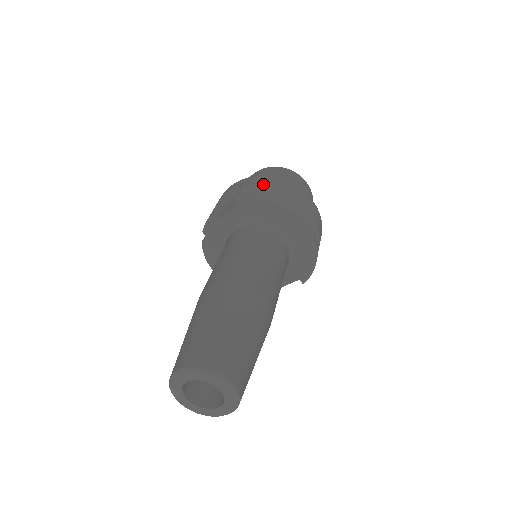
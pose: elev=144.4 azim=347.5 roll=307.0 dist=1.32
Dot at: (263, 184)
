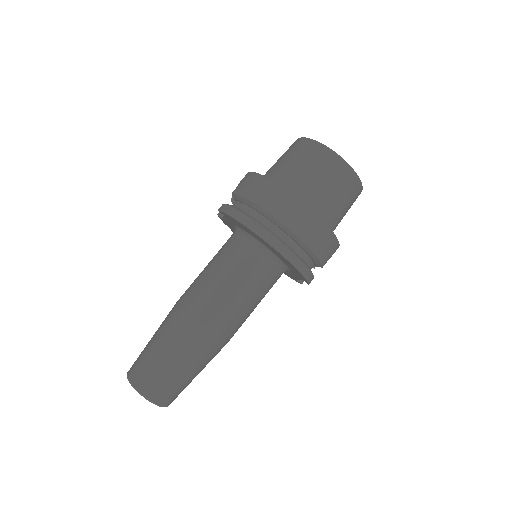
Dot at: (245, 189)
